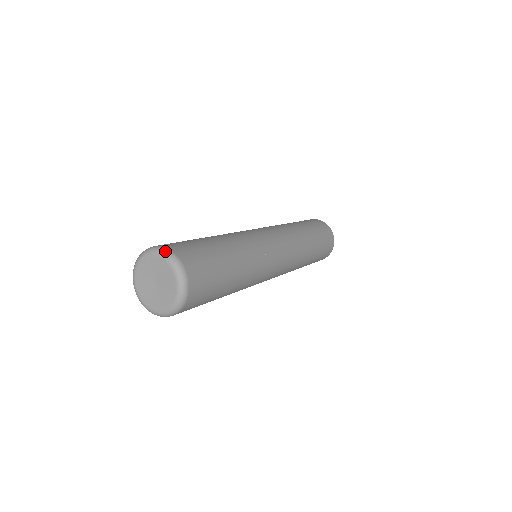
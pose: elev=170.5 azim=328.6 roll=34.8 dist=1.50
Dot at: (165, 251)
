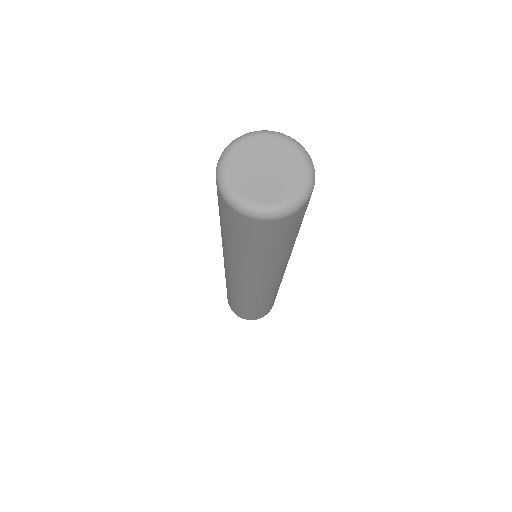
Dot at: (301, 145)
